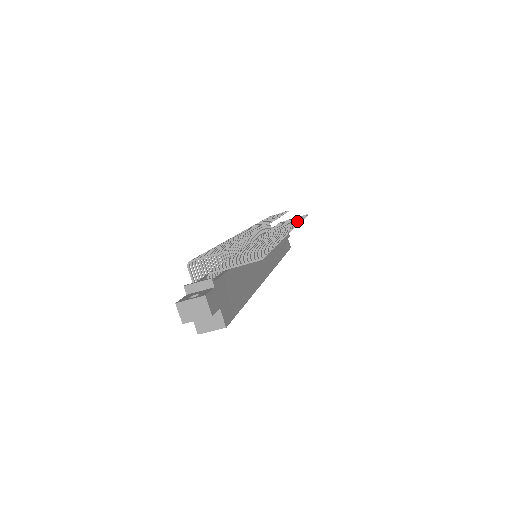
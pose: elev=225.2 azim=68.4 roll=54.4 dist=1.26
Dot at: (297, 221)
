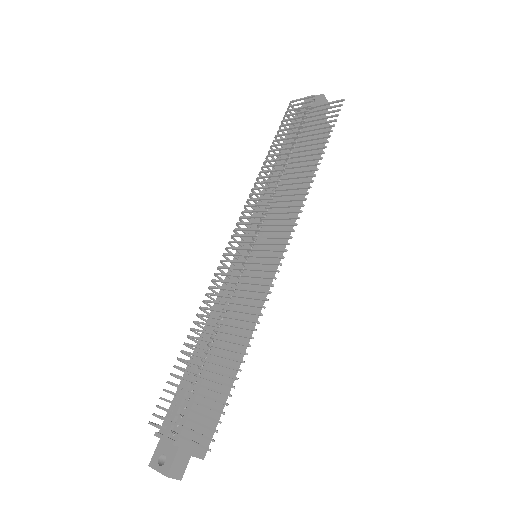
Dot at: (313, 164)
